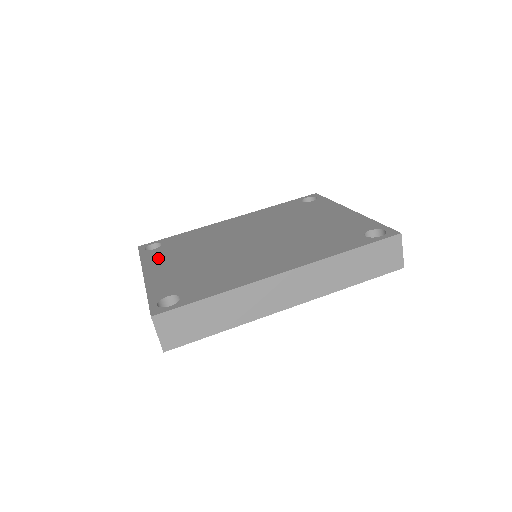
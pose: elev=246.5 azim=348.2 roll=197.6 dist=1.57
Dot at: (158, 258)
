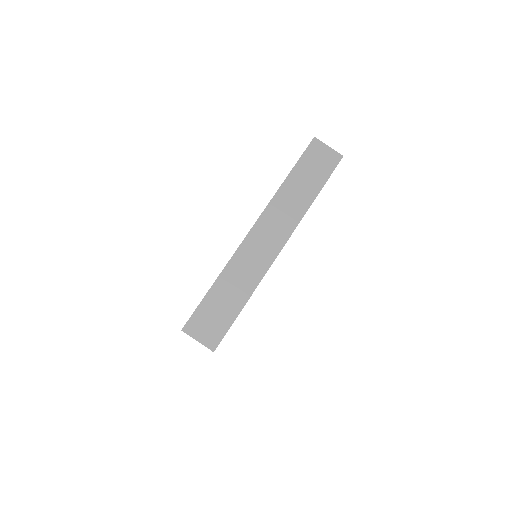
Dot at: occluded
